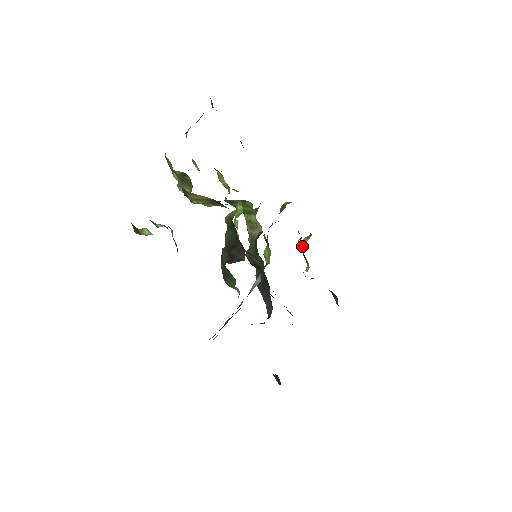
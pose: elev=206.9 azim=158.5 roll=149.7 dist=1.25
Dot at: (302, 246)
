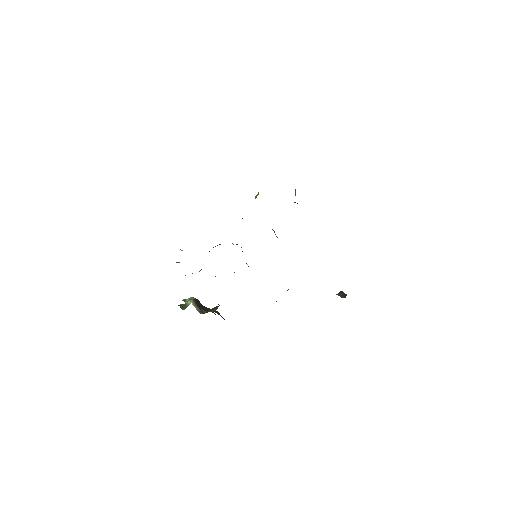
Dot at: occluded
